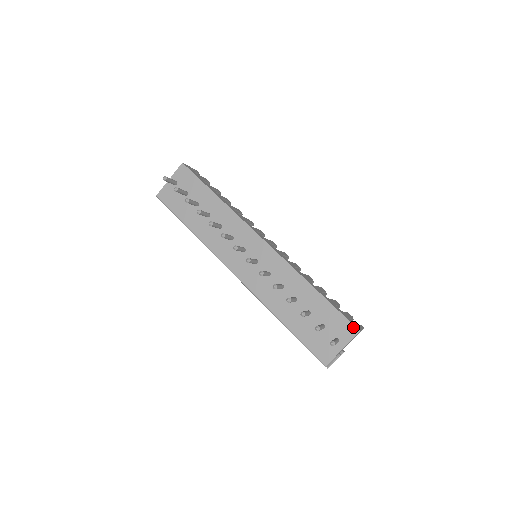
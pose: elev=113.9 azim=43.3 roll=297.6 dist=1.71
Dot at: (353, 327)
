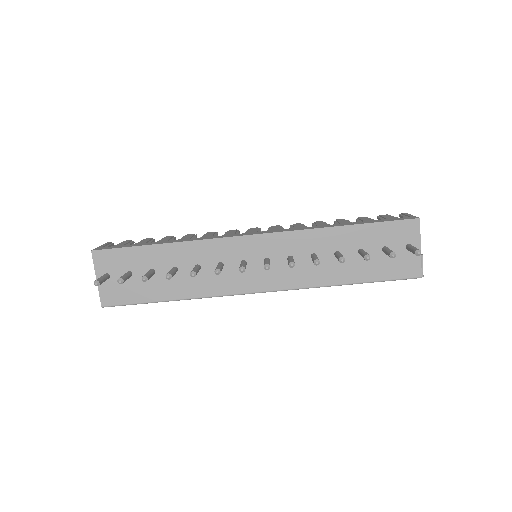
Dot at: (411, 221)
